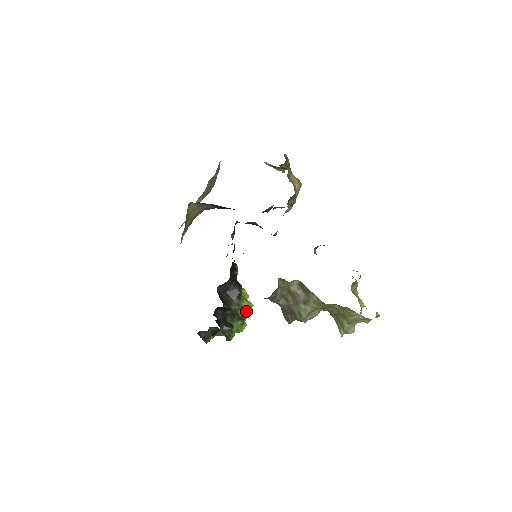
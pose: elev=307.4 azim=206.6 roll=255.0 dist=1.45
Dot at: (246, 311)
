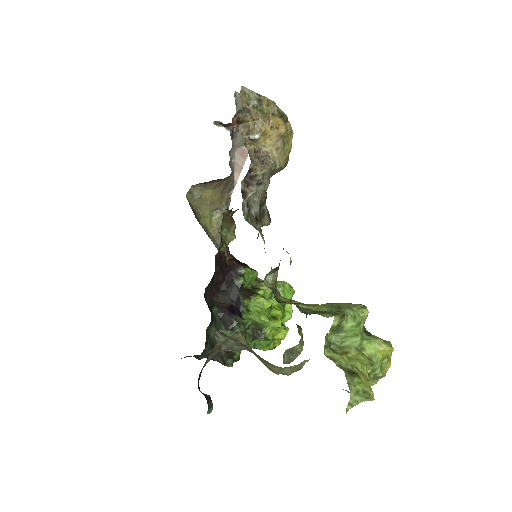
Dot at: (270, 323)
